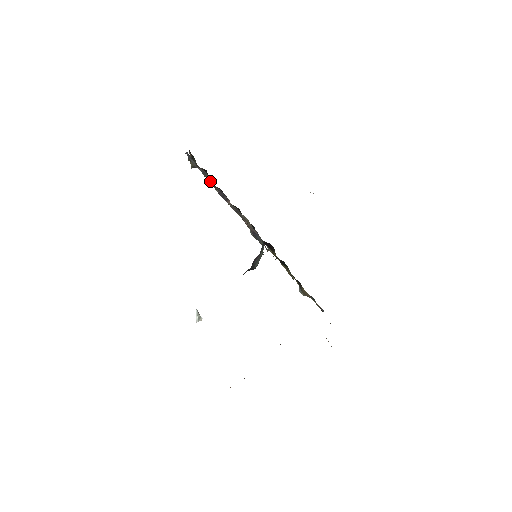
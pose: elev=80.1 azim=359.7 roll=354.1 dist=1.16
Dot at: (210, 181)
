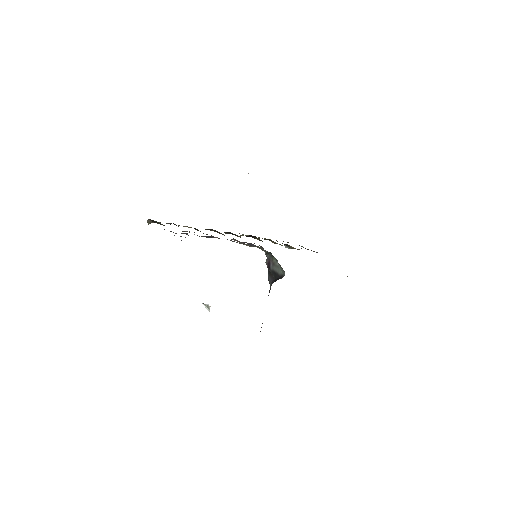
Dot at: occluded
